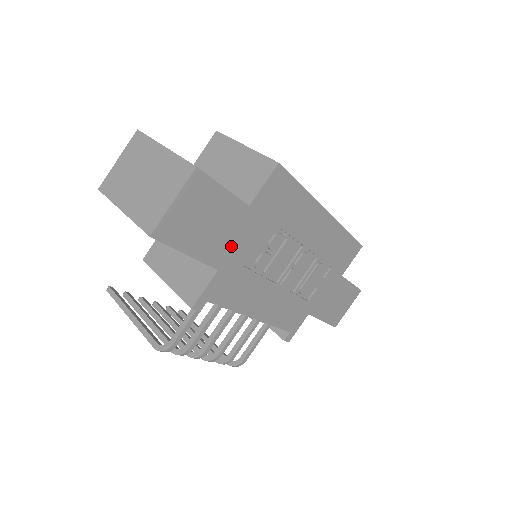
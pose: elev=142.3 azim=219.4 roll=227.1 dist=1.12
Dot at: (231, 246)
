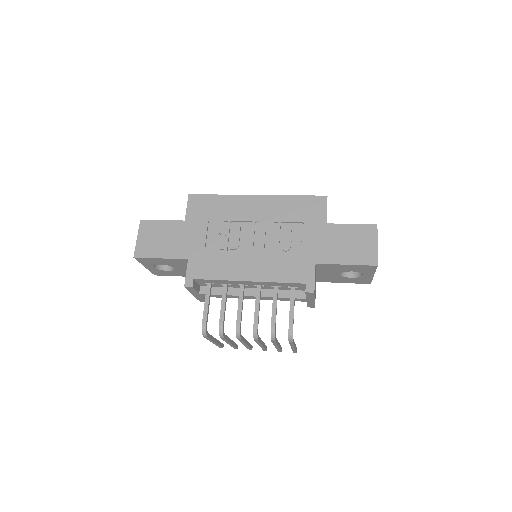
Dot at: (188, 244)
